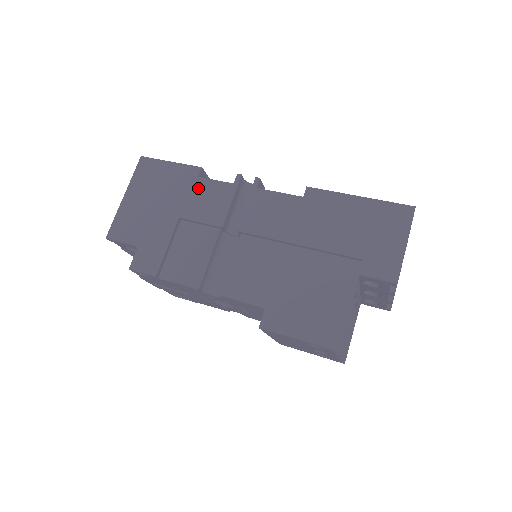
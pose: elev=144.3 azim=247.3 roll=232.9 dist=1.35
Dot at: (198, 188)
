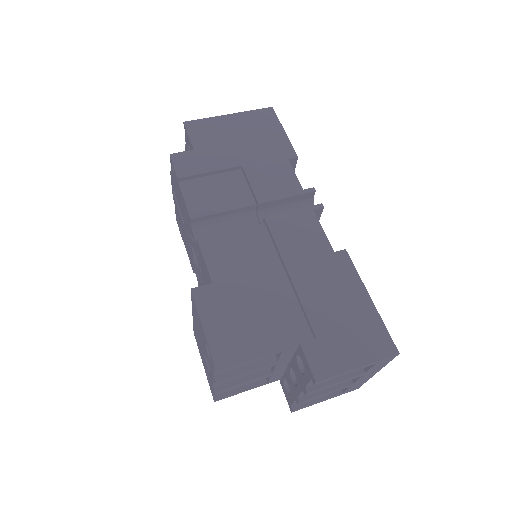
Dot at: (278, 165)
